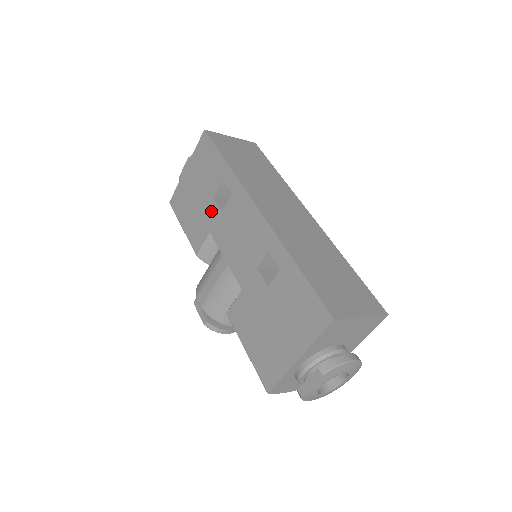
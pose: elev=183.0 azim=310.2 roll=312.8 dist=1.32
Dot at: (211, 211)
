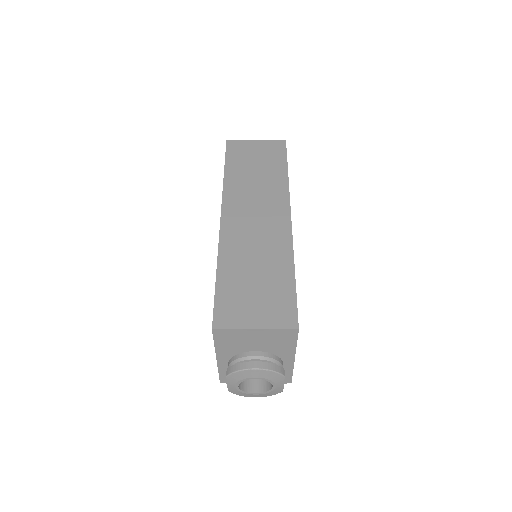
Dot at: occluded
